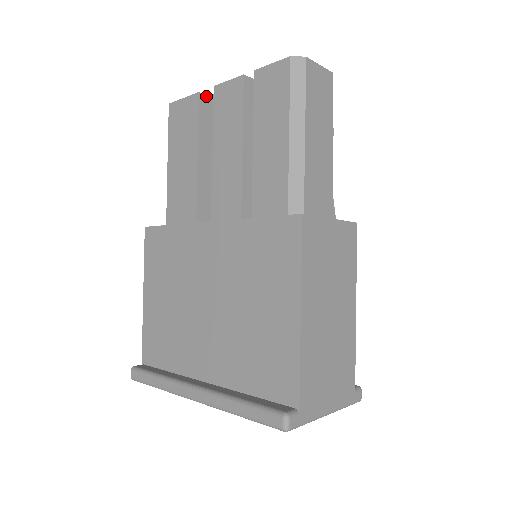
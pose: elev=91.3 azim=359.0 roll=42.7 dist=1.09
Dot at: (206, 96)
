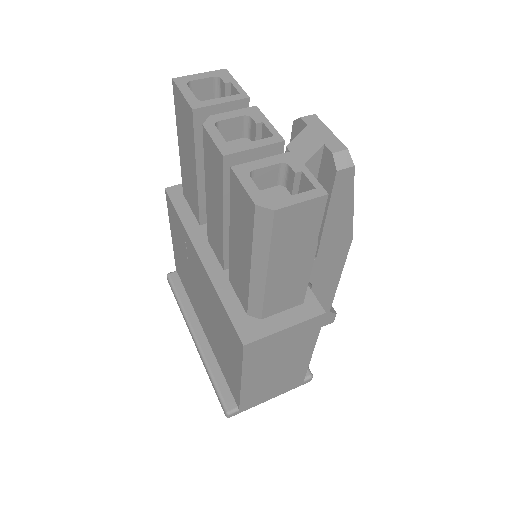
Dot at: (204, 108)
